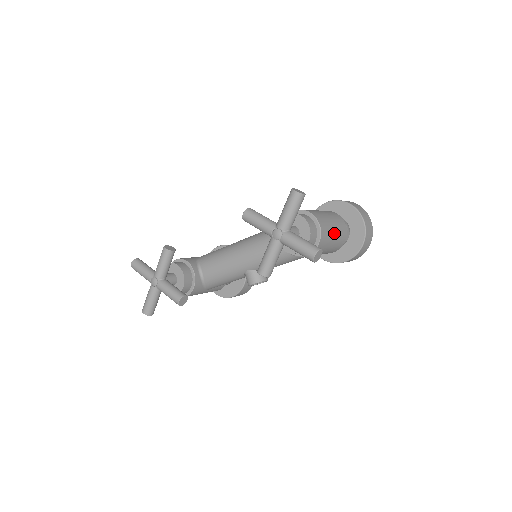
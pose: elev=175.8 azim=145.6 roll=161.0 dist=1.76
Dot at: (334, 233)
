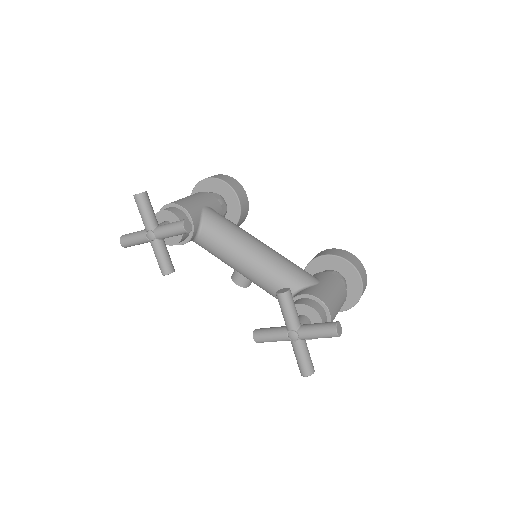
Dot at: occluded
